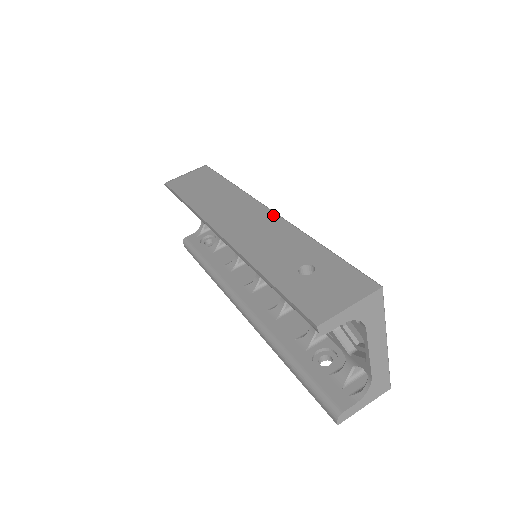
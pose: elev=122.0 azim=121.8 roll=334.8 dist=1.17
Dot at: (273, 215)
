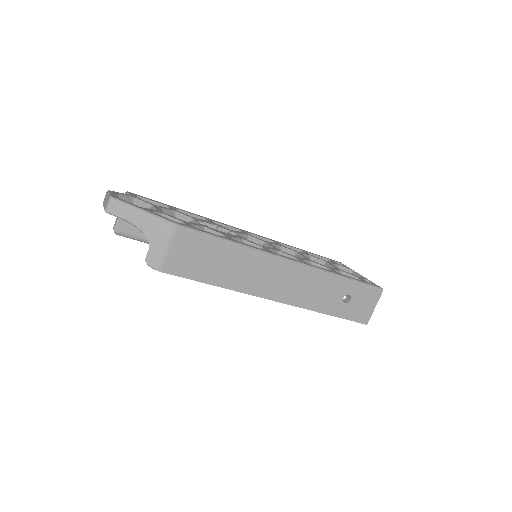
Dot at: (301, 267)
